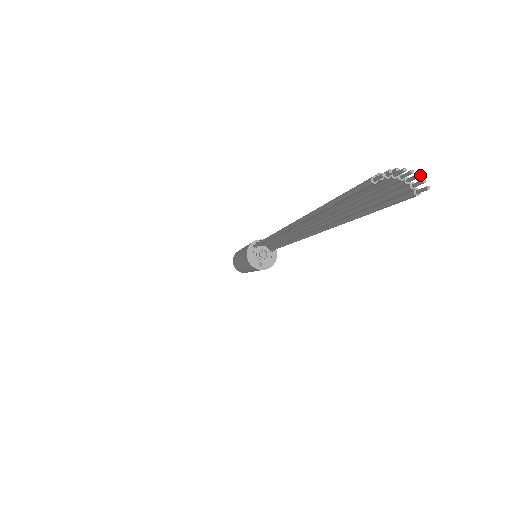
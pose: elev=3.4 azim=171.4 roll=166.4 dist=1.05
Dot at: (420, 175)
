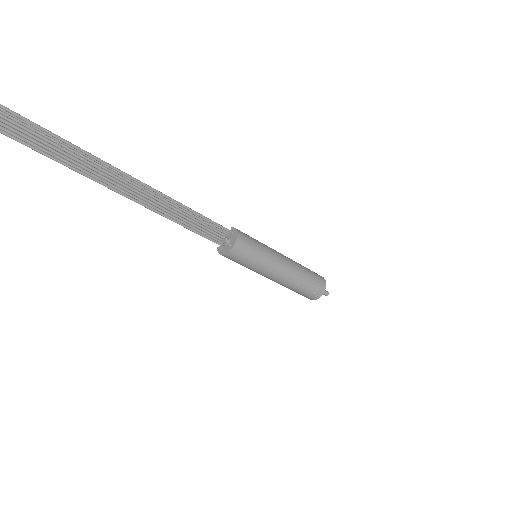
Dot at: out of frame
